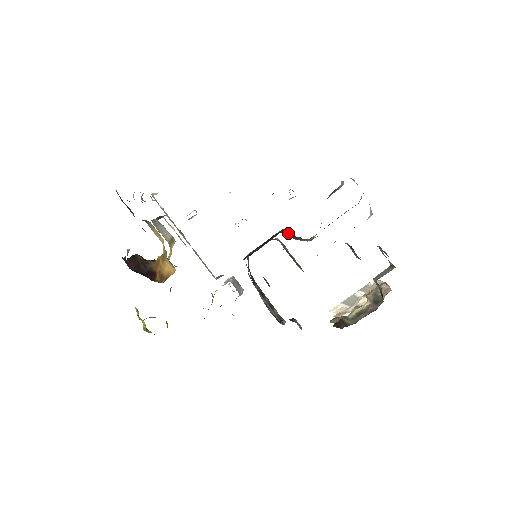
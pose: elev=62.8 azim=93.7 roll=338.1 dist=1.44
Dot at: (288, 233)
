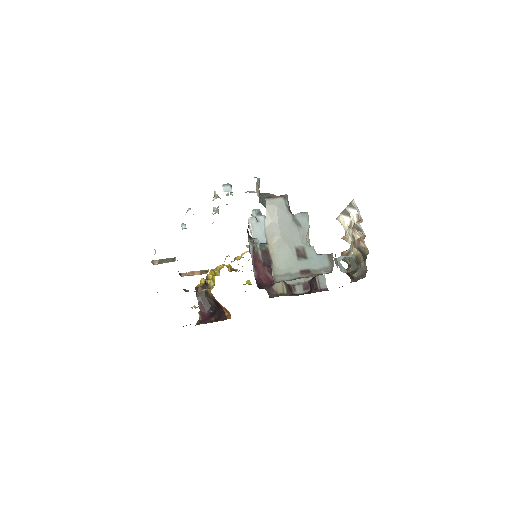
Dot at: occluded
